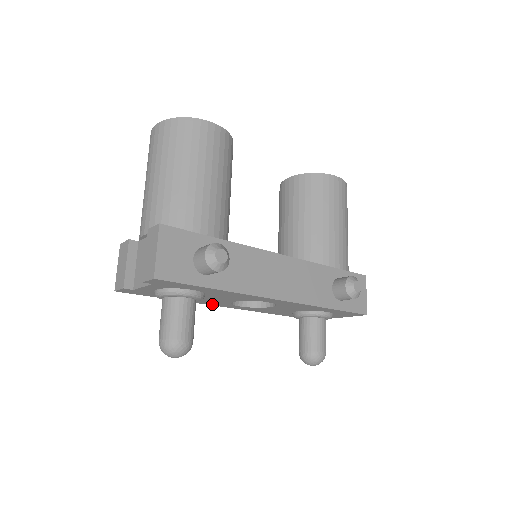
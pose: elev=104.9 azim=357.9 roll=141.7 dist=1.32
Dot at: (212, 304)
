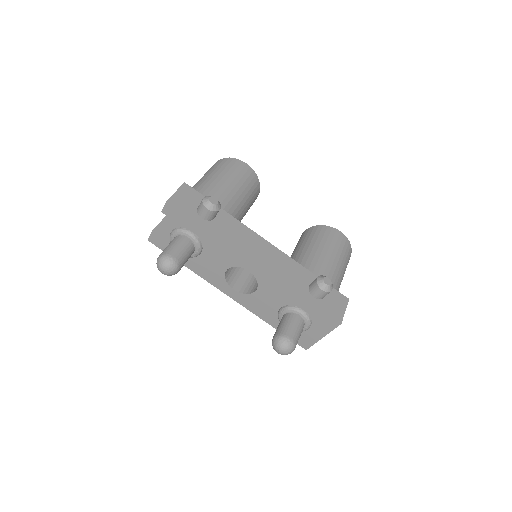
Dot at: (213, 282)
